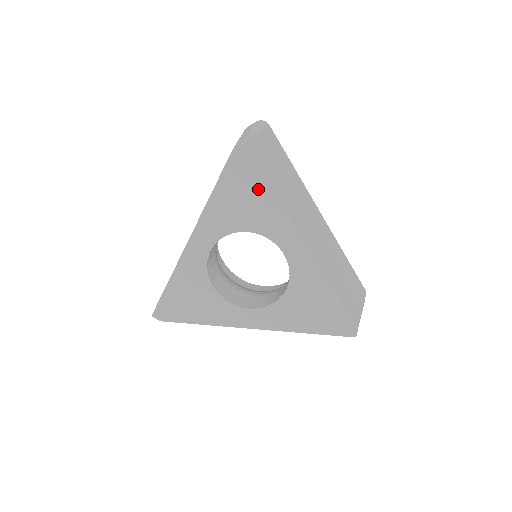
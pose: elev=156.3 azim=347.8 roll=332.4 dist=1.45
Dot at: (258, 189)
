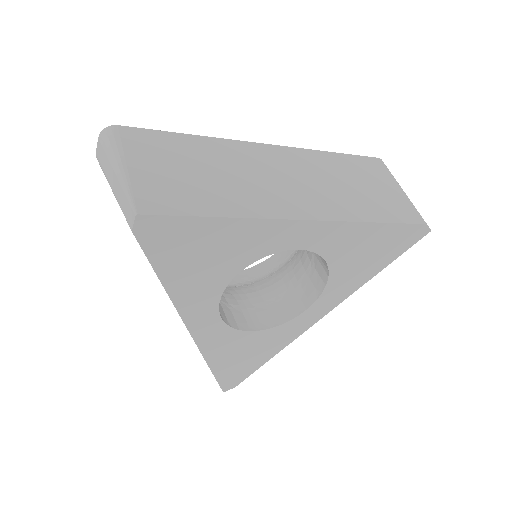
Dot at: (208, 234)
